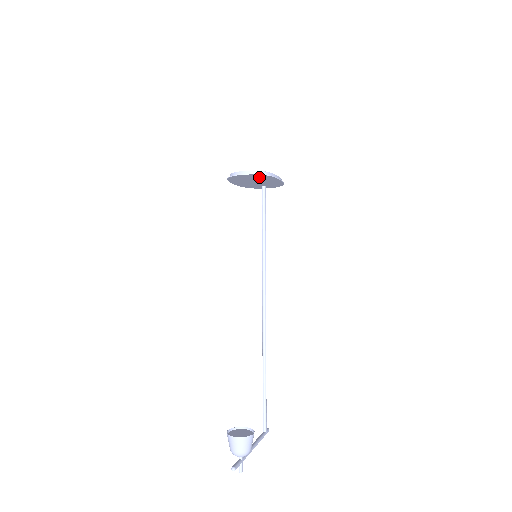
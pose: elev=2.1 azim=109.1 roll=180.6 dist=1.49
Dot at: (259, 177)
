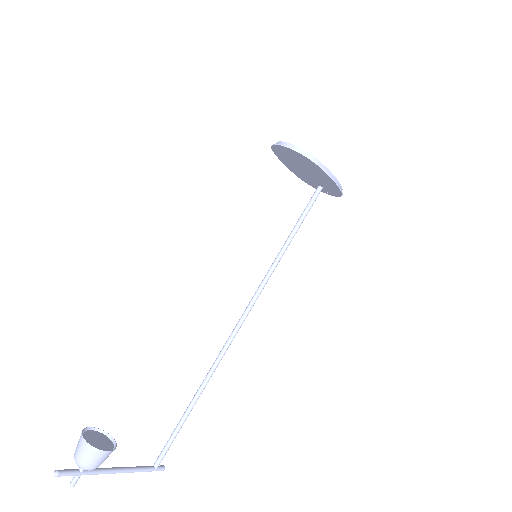
Dot at: (305, 161)
